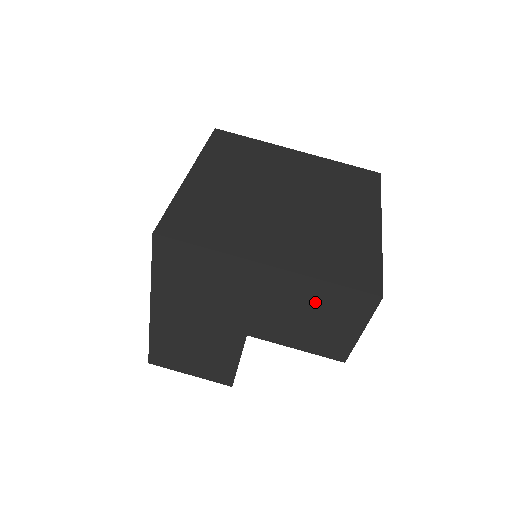
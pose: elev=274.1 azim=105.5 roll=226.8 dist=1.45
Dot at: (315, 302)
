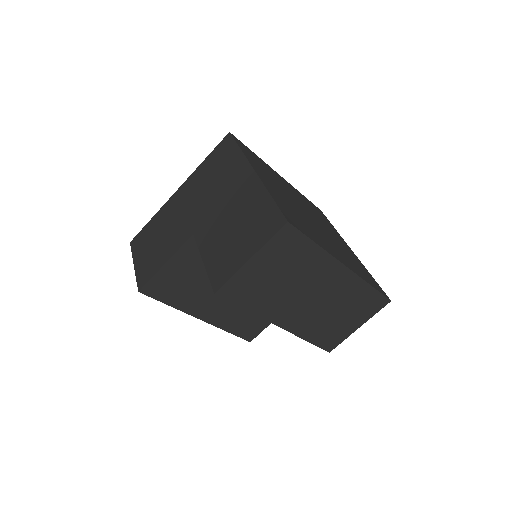
Dot at: (250, 213)
